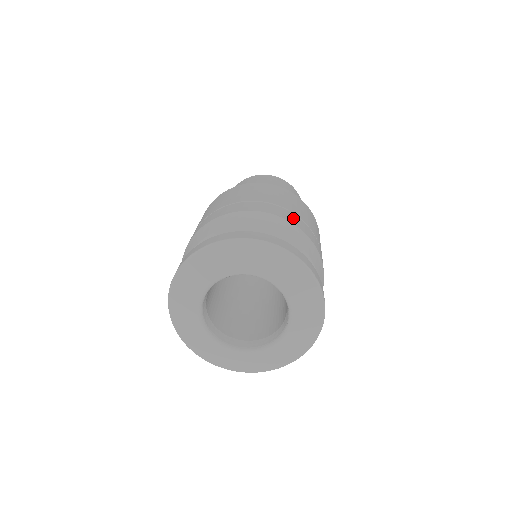
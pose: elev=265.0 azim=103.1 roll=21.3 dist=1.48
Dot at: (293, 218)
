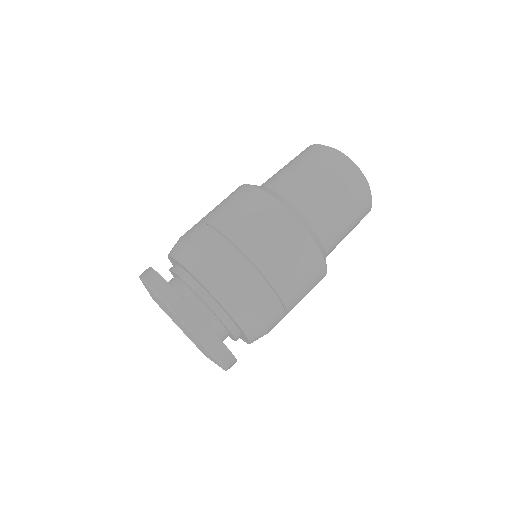
Dot at: (258, 290)
